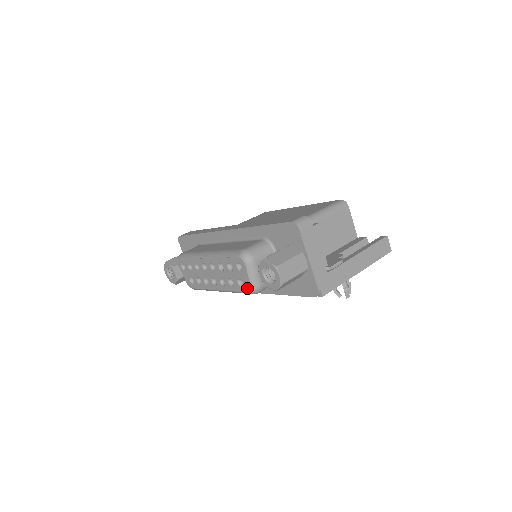
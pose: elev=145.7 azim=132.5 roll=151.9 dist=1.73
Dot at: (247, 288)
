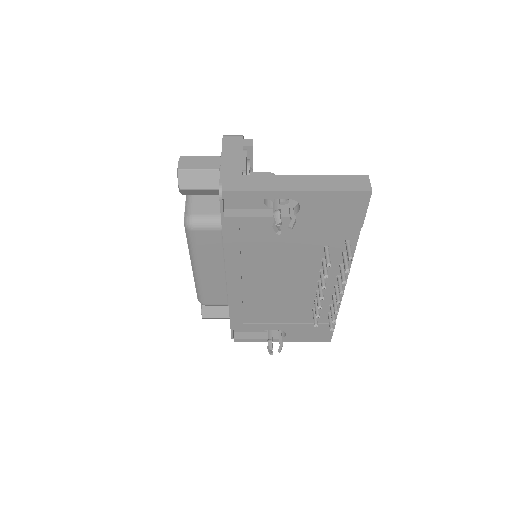
Dot at: occluded
